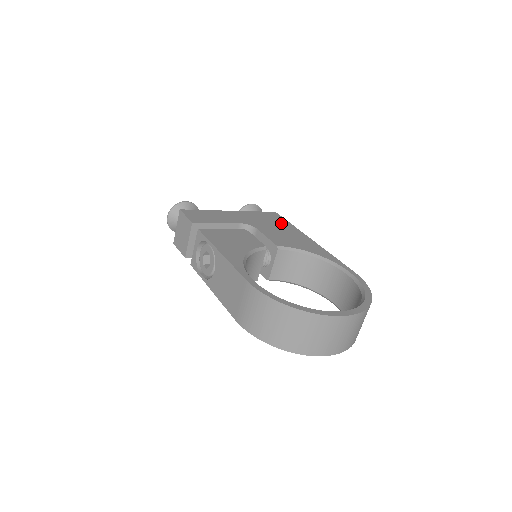
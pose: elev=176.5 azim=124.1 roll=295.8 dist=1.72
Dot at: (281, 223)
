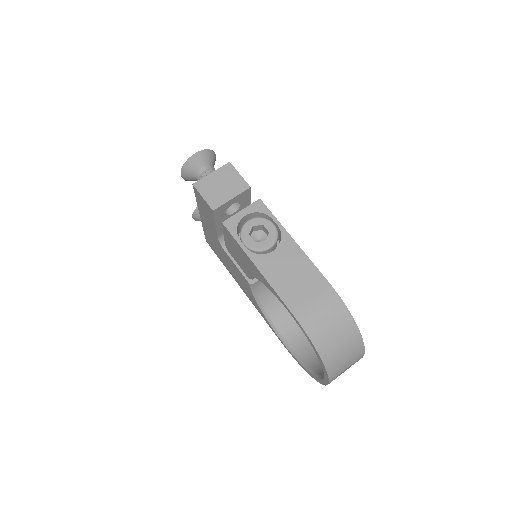
Dot at: occluded
